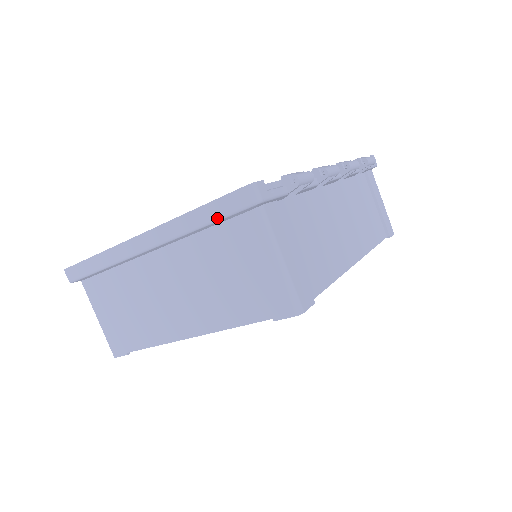
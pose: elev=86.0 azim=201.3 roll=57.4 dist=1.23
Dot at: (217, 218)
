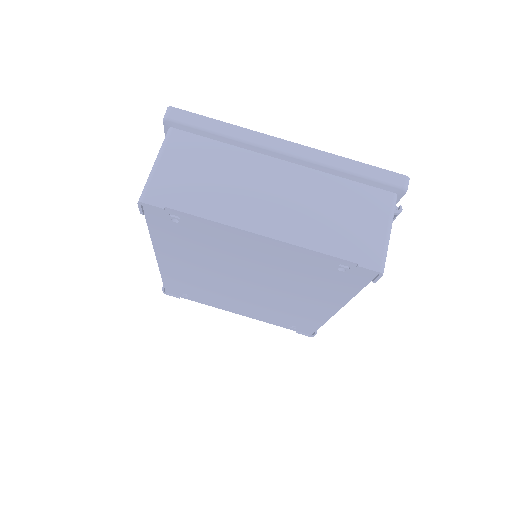
Dot at: (370, 177)
